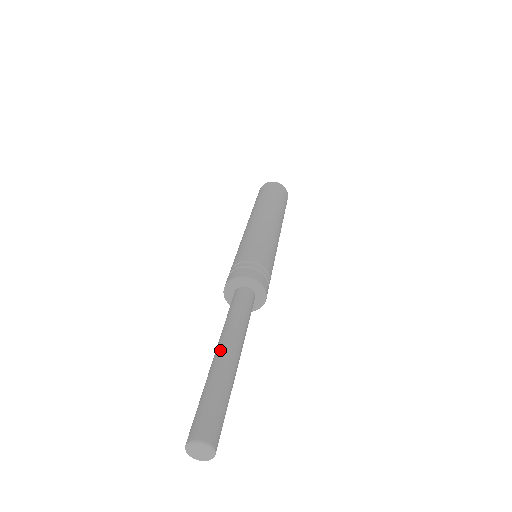
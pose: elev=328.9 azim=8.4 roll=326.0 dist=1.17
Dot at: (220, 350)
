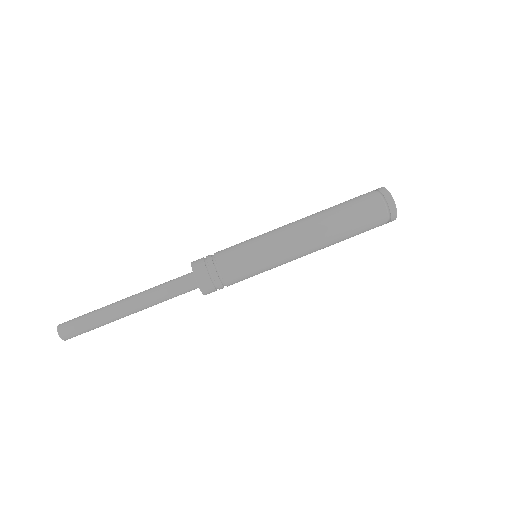
Dot at: (125, 305)
